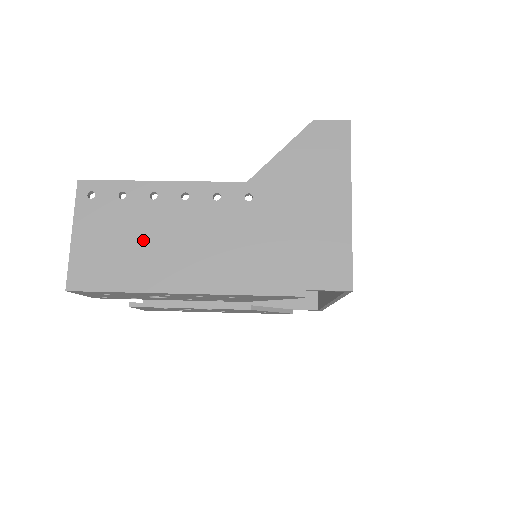
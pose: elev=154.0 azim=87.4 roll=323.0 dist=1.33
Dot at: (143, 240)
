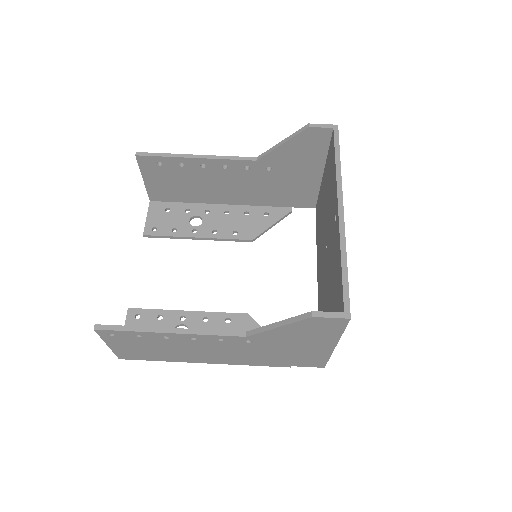
Dot at: (166, 350)
